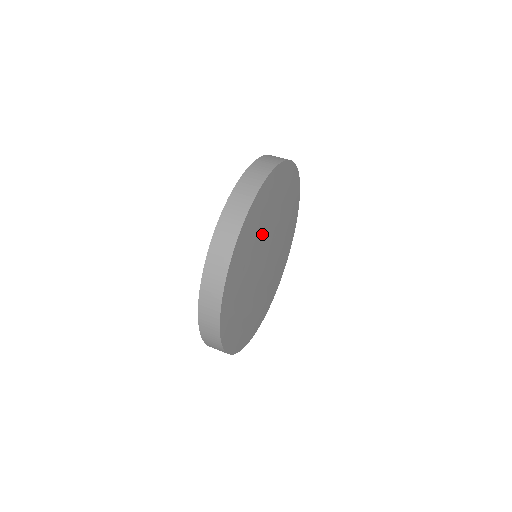
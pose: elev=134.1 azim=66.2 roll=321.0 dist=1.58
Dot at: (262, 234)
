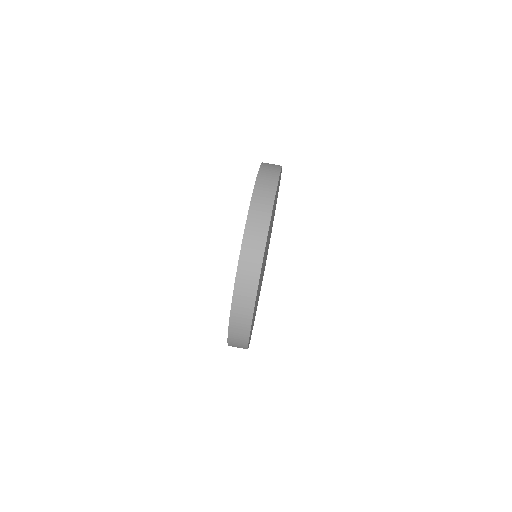
Dot at: occluded
